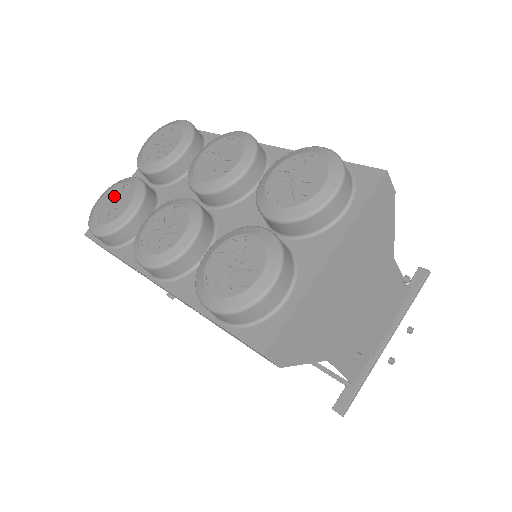
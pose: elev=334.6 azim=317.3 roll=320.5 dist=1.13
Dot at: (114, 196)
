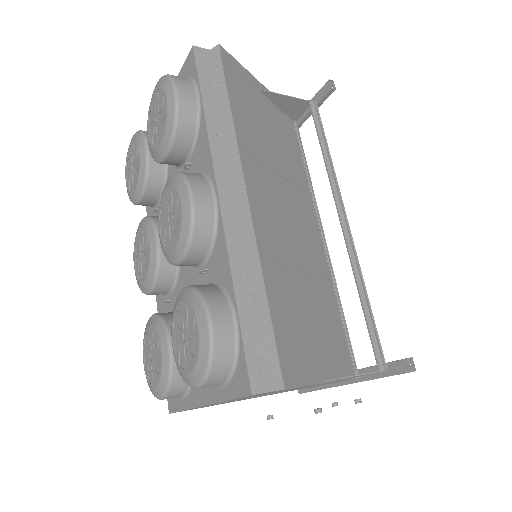
Dot at: (133, 158)
